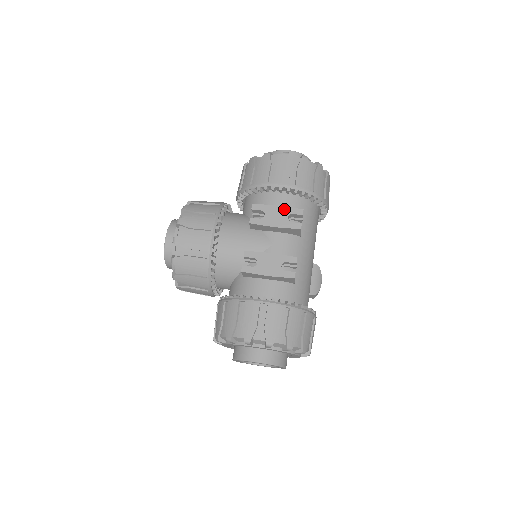
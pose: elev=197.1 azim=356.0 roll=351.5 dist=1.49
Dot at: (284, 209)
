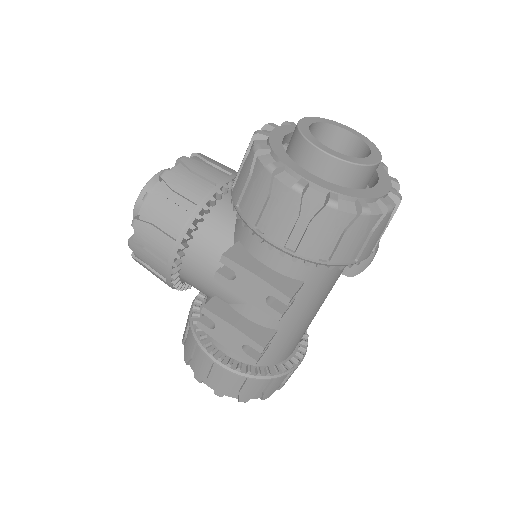
Dot at: (263, 284)
